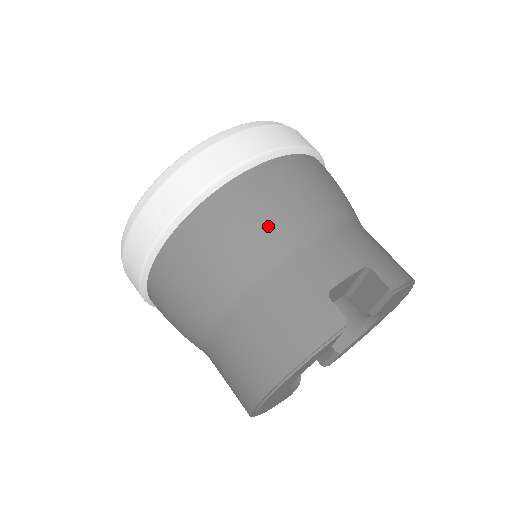
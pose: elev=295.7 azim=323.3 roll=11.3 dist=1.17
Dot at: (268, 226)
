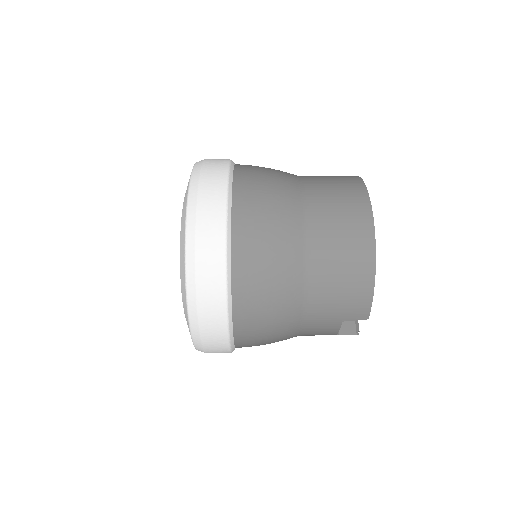
Dot at: occluded
